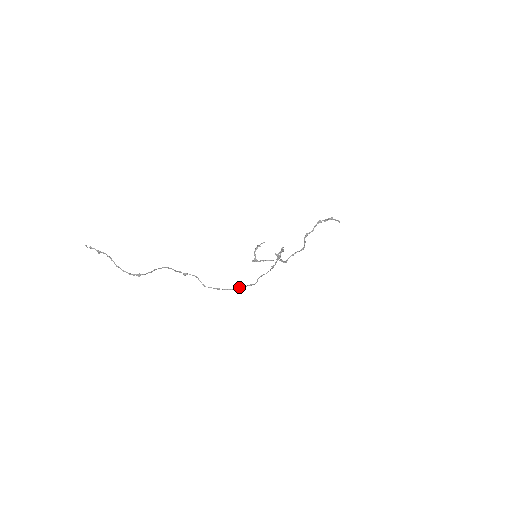
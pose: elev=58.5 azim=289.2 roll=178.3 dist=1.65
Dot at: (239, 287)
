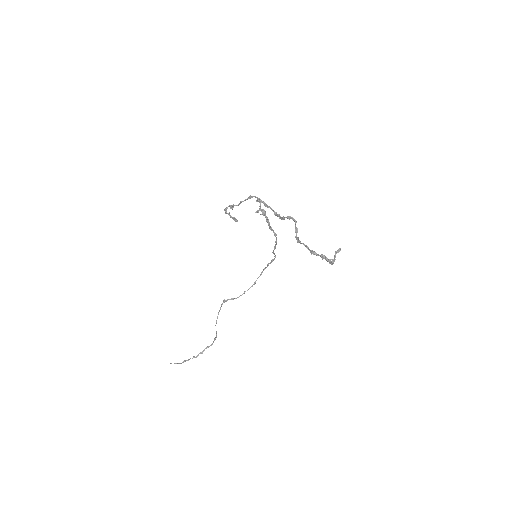
Dot at: occluded
